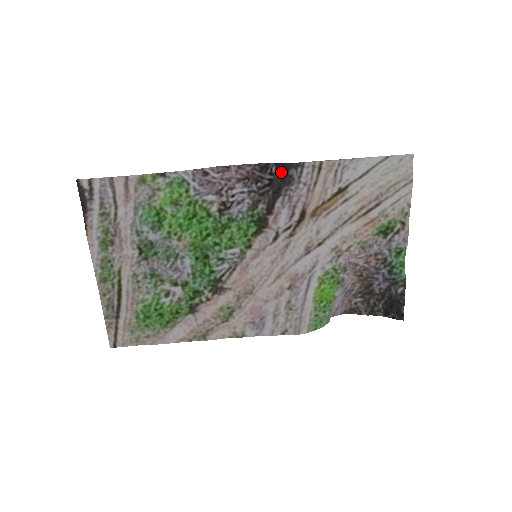
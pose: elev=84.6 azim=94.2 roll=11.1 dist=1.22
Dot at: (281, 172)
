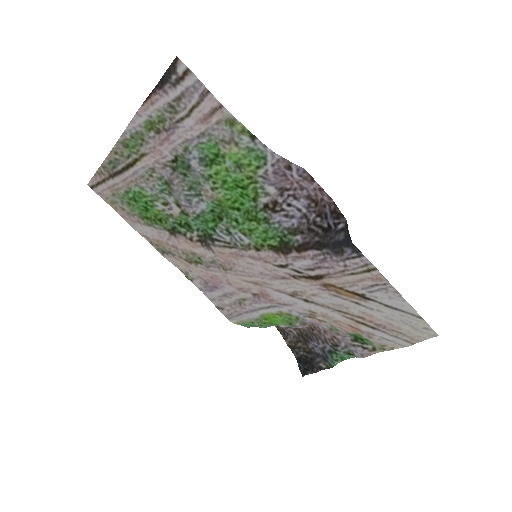
Dot at: (341, 238)
